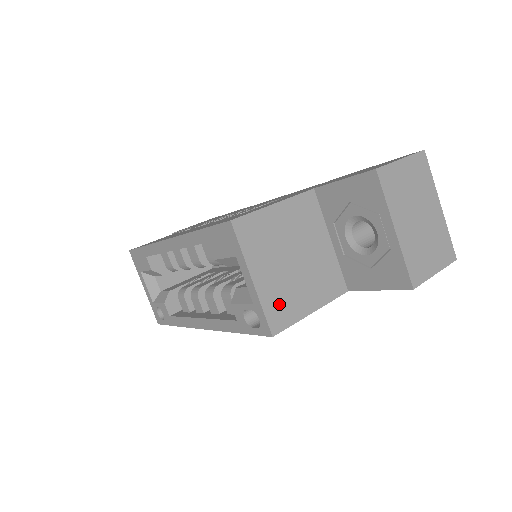
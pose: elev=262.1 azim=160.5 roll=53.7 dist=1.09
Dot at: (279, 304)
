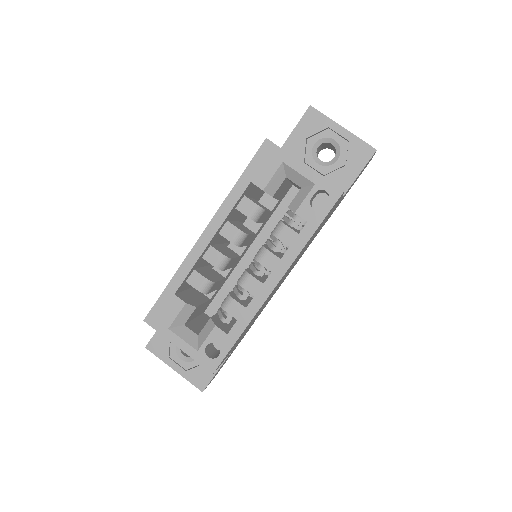
Dot at: occluded
